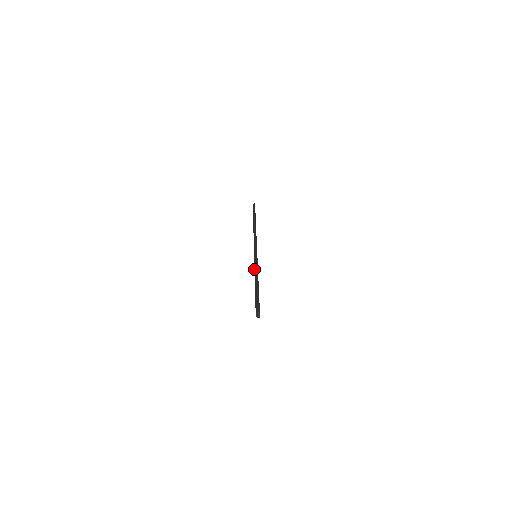
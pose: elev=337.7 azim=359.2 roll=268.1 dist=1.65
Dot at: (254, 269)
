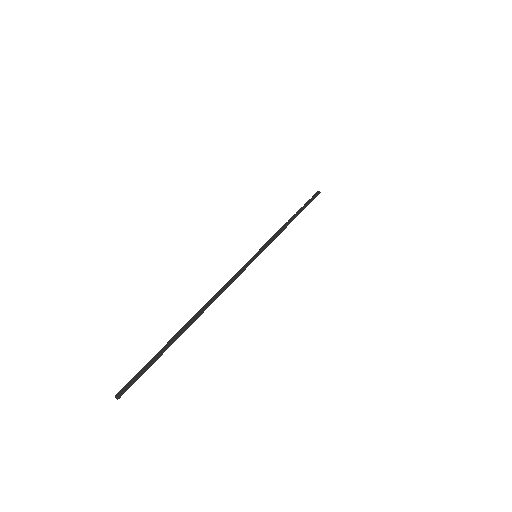
Dot at: (196, 313)
